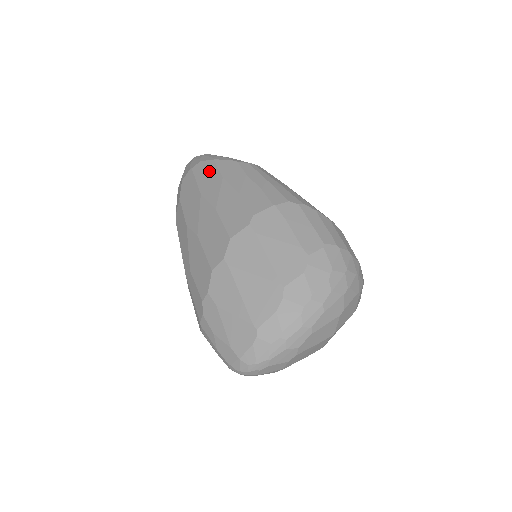
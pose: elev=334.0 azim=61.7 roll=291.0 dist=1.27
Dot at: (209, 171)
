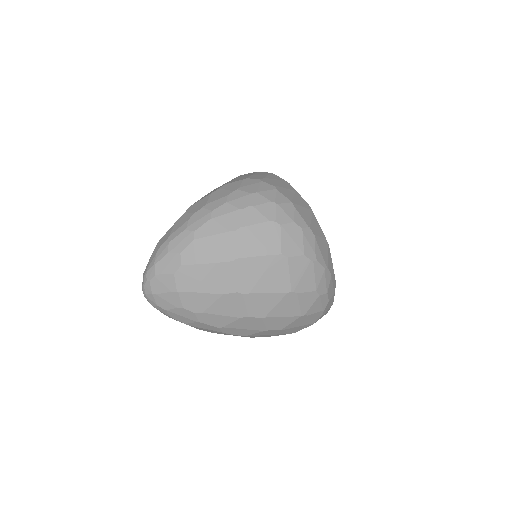
Dot at: occluded
